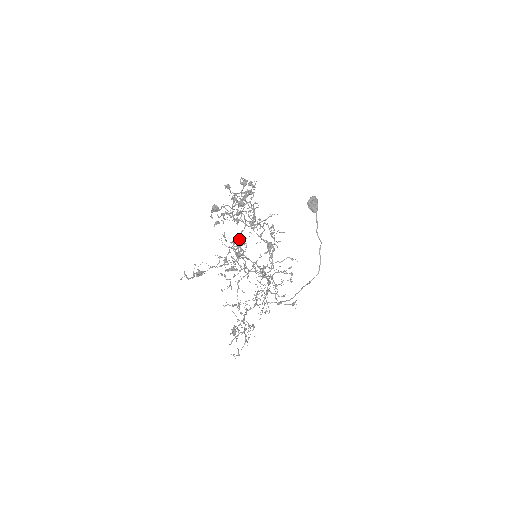
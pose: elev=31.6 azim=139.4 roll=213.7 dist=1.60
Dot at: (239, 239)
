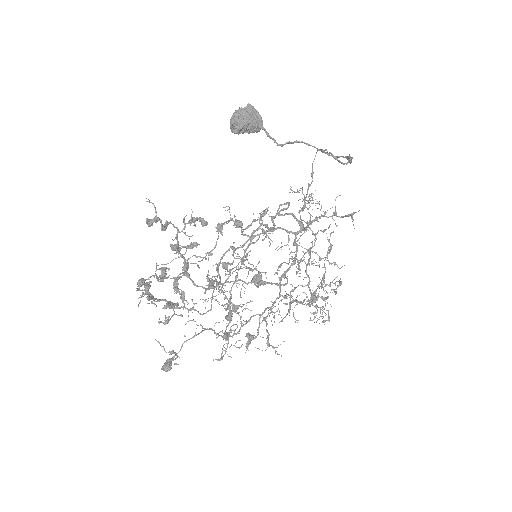
Dot at: occluded
